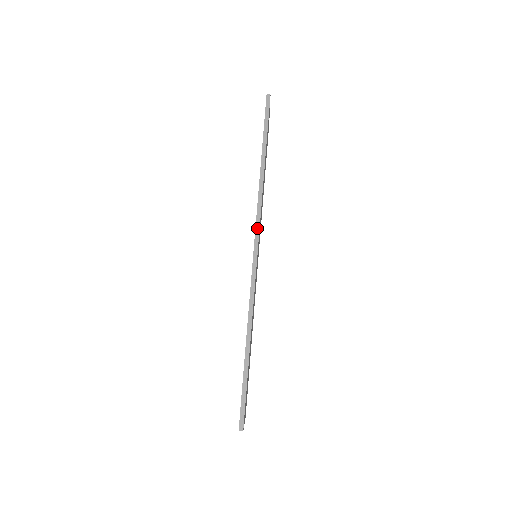
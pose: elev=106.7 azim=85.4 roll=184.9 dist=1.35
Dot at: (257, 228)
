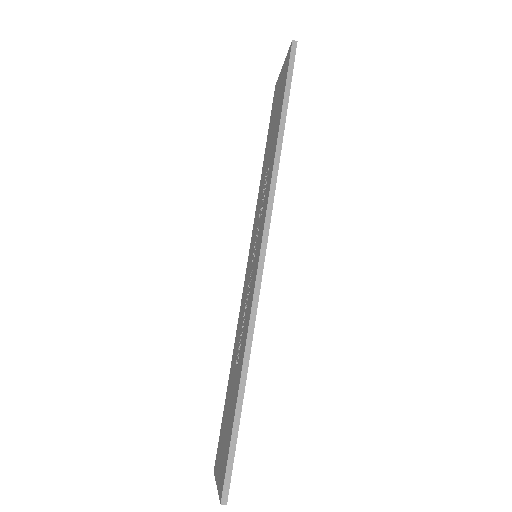
Dot at: (267, 219)
